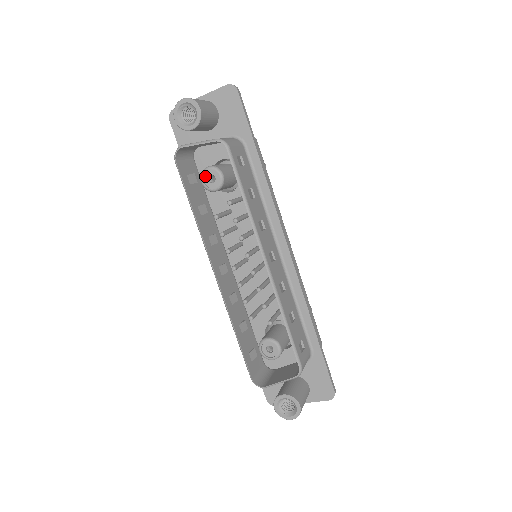
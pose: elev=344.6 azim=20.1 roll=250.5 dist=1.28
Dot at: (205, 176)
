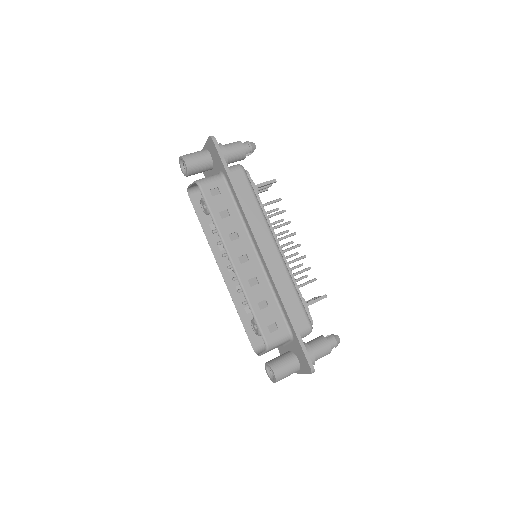
Dot at: (202, 205)
